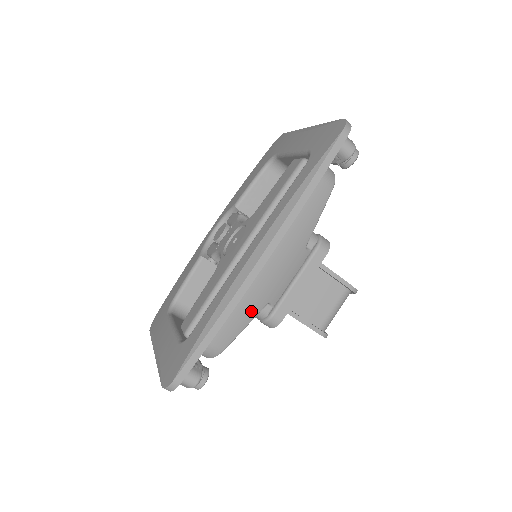
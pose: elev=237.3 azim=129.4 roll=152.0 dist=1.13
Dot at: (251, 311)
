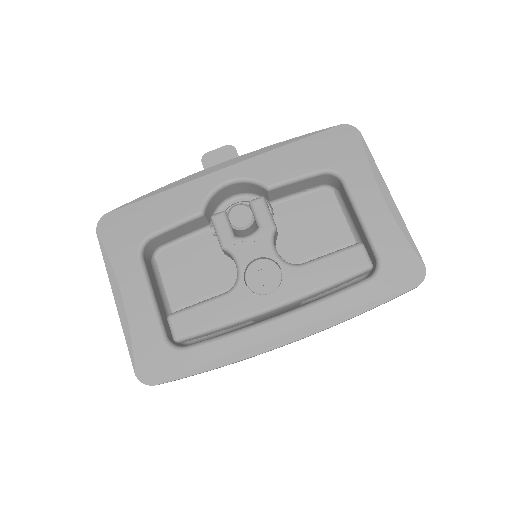
Dot at: occluded
